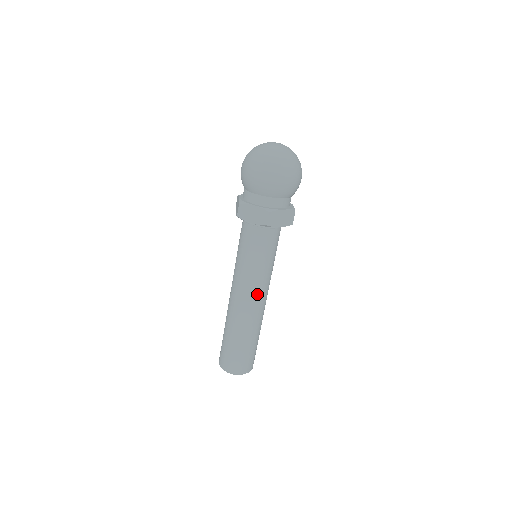
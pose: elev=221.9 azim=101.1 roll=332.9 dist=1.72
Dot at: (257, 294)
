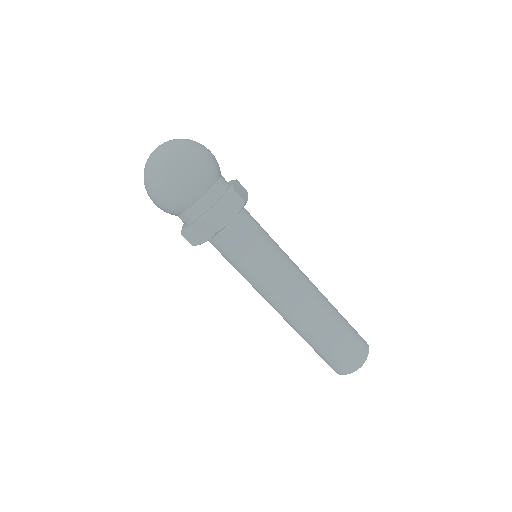
Dot at: (288, 291)
